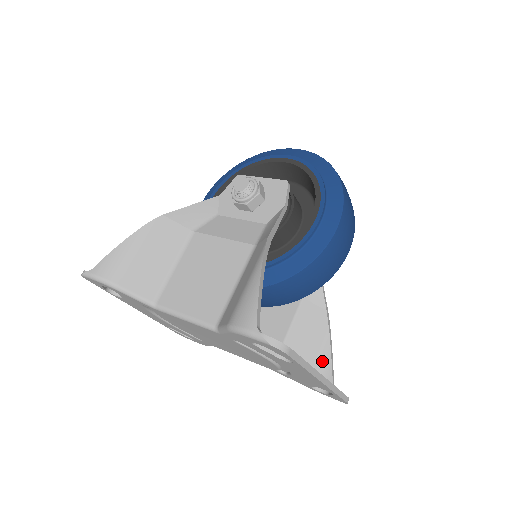
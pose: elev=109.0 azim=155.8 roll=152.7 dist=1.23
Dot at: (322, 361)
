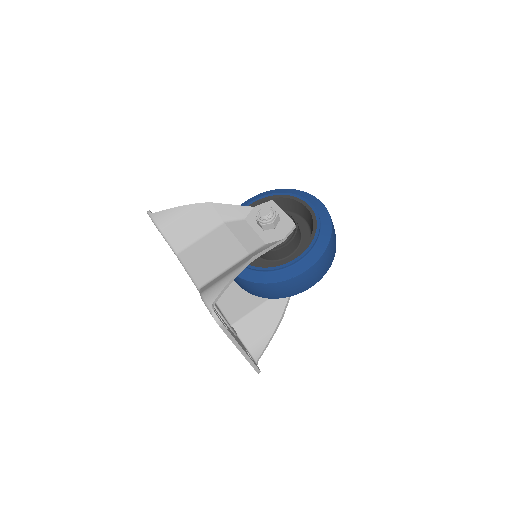
Dot at: (261, 341)
